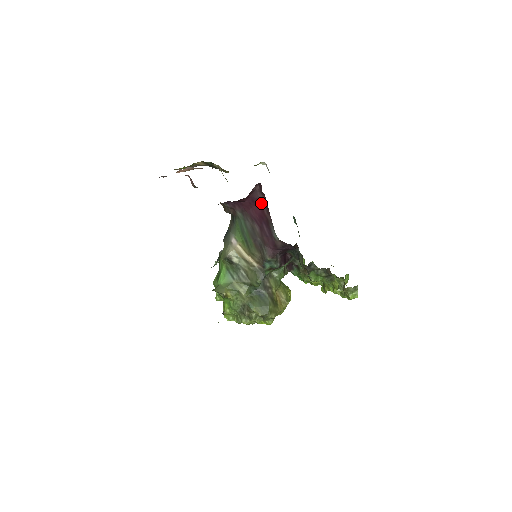
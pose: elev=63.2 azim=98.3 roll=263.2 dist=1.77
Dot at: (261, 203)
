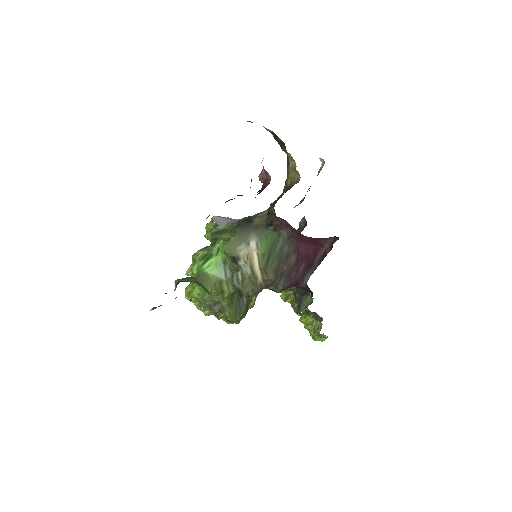
Dot at: (321, 249)
